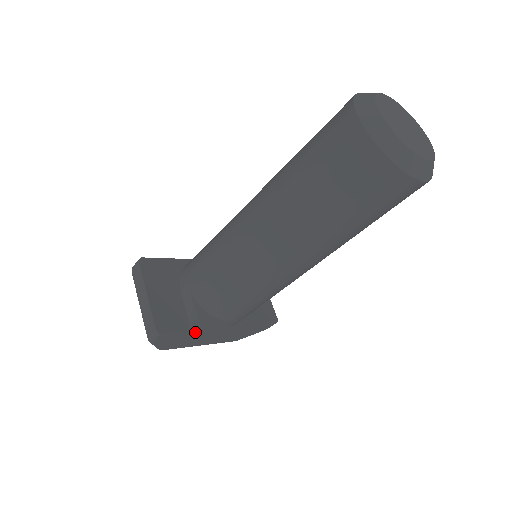
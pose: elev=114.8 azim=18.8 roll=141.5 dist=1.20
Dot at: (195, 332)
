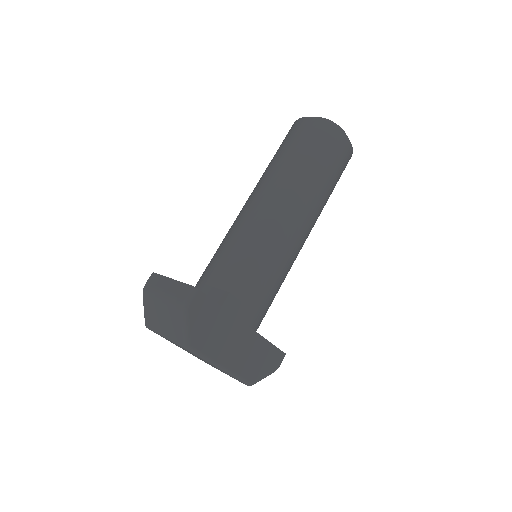
Dot at: (223, 314)
